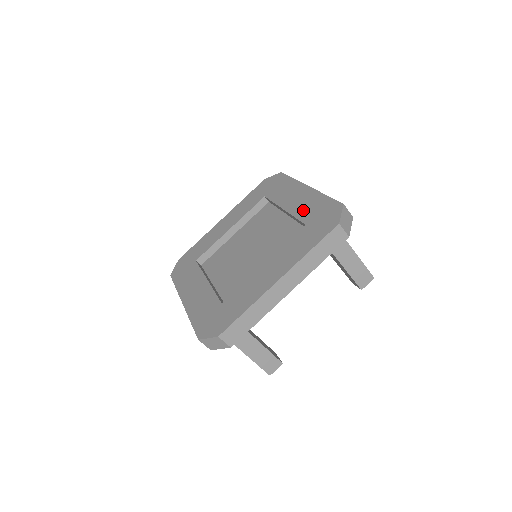
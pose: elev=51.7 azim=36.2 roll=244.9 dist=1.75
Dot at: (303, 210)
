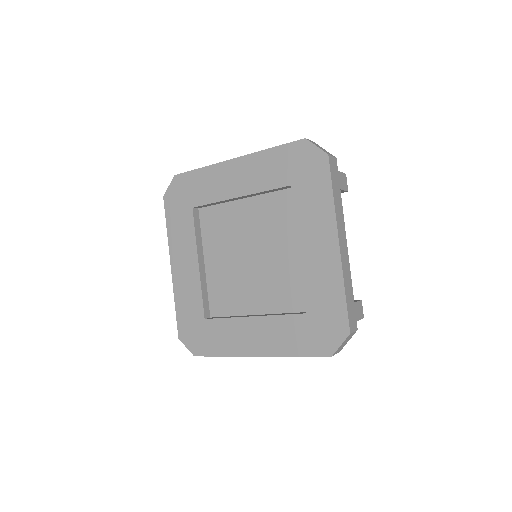
Dot at: (314, 284)
